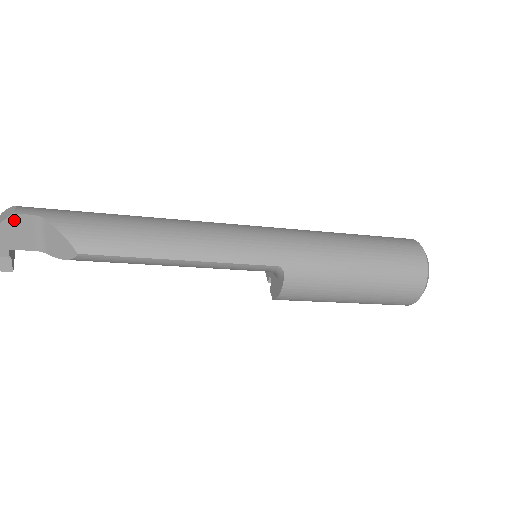
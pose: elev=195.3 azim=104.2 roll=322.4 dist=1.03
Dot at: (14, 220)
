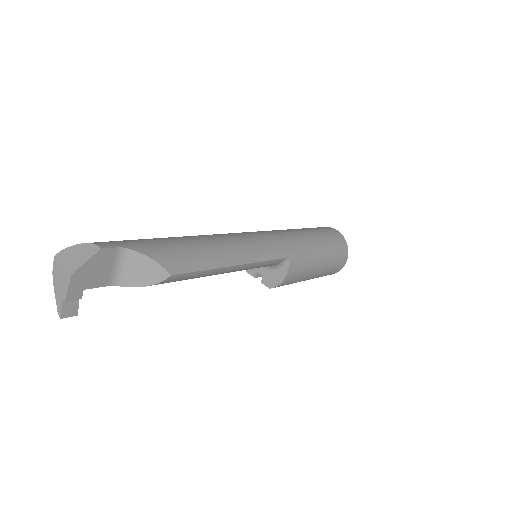
Dot at: (100, 256)
